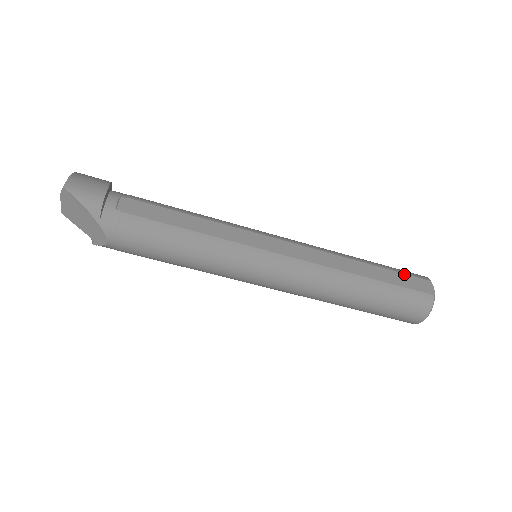
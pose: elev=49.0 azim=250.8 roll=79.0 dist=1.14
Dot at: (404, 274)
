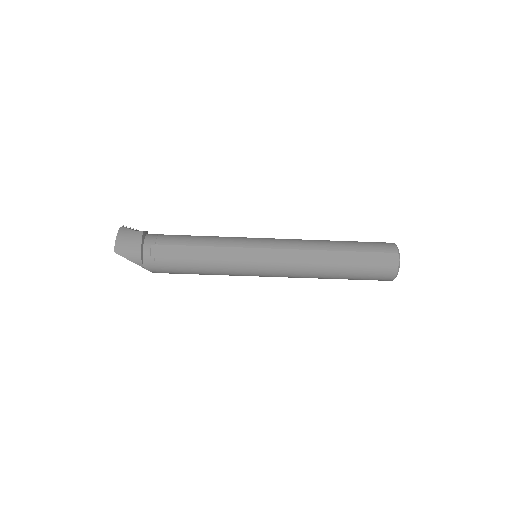
Dot at: (373, 253)
